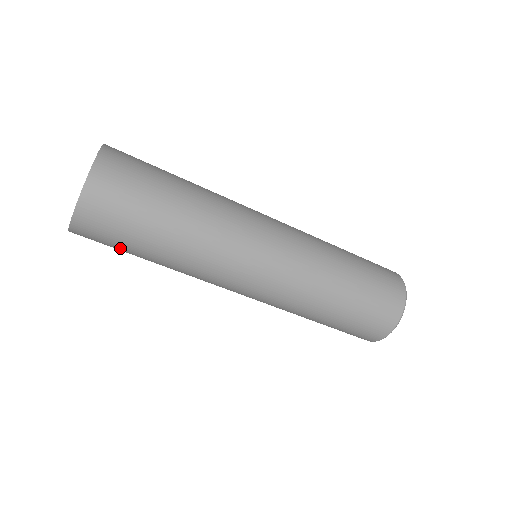
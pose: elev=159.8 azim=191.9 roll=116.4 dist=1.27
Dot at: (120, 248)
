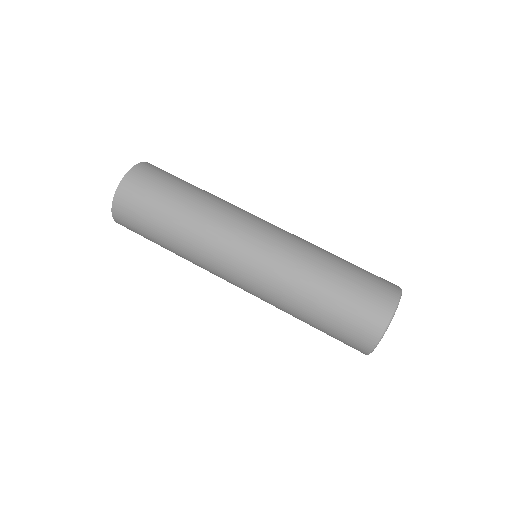
Dot at: occluded
